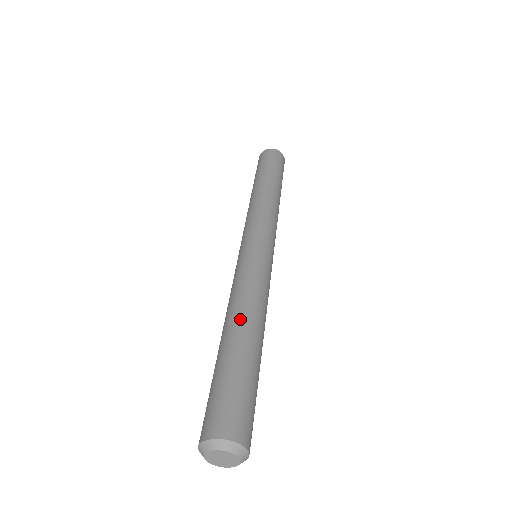
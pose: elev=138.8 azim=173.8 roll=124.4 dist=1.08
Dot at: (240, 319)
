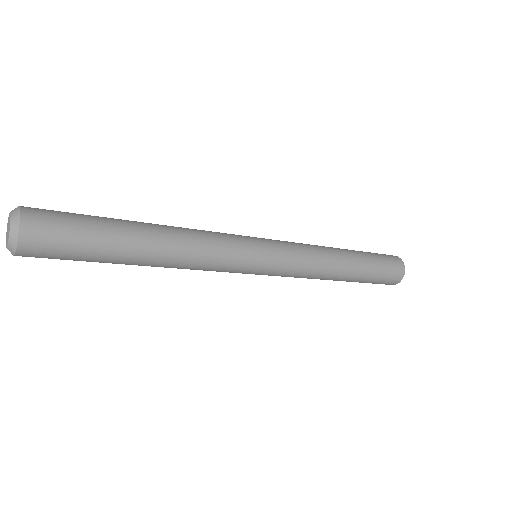
Dot at: occluded
